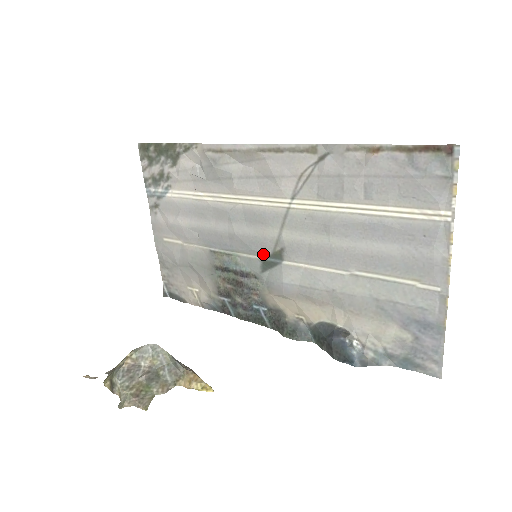
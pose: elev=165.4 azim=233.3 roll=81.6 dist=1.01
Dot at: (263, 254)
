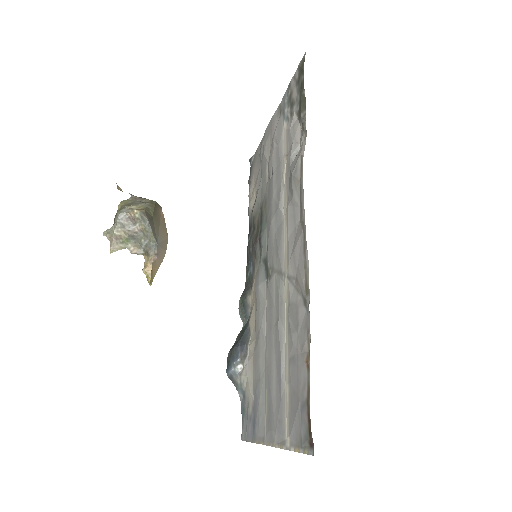
Dot at: (268, 257)
